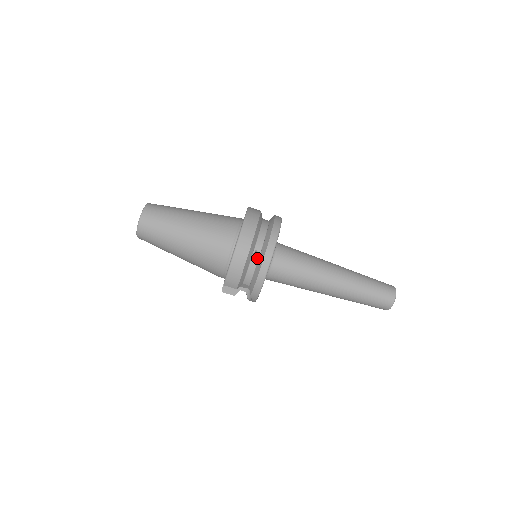
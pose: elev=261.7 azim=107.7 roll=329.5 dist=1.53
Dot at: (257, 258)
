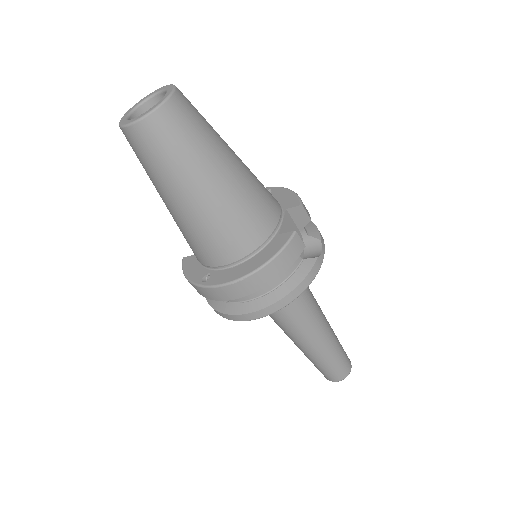
Dot at: occluded
